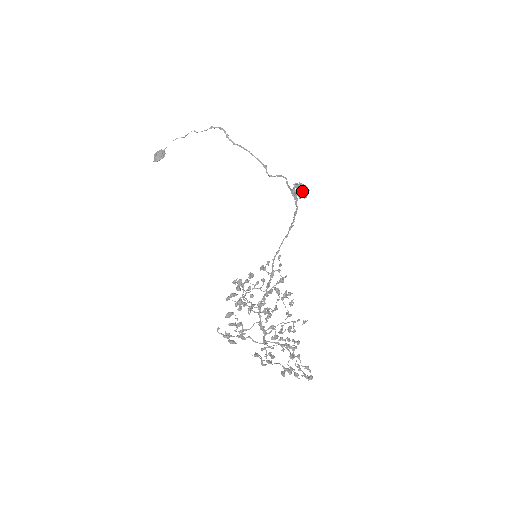
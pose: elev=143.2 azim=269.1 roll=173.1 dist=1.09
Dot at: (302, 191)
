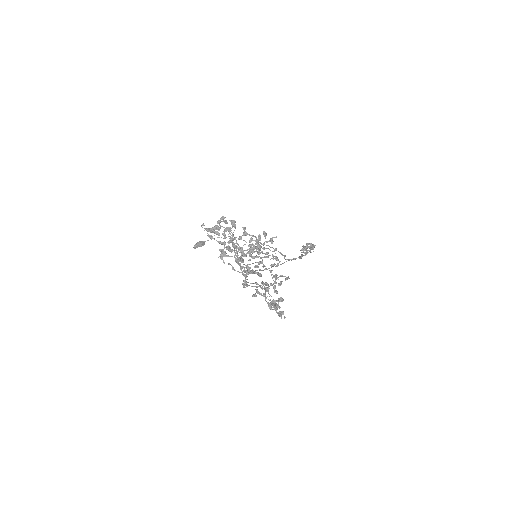
Dot at: (309, 246)
